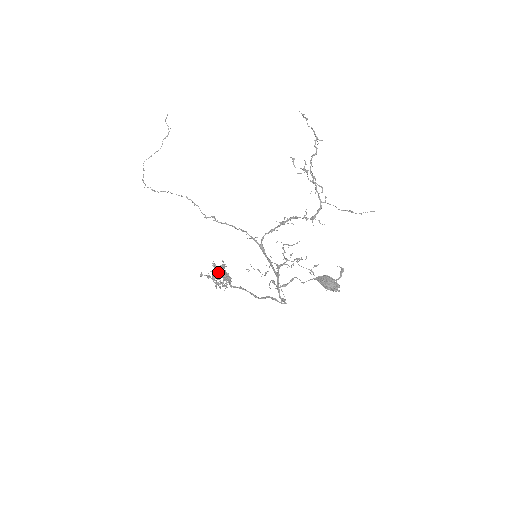
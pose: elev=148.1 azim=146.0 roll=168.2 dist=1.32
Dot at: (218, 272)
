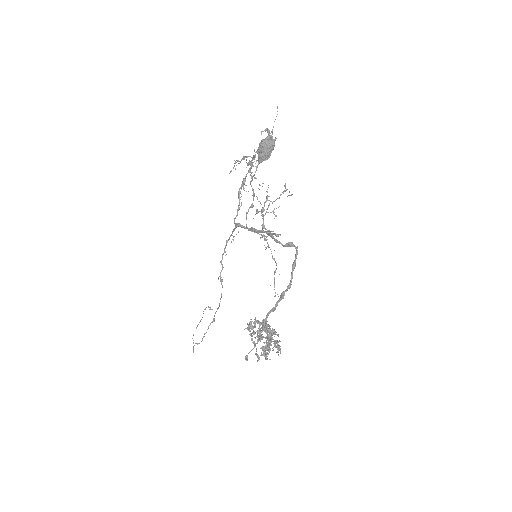
Dot at: (252, 328)
